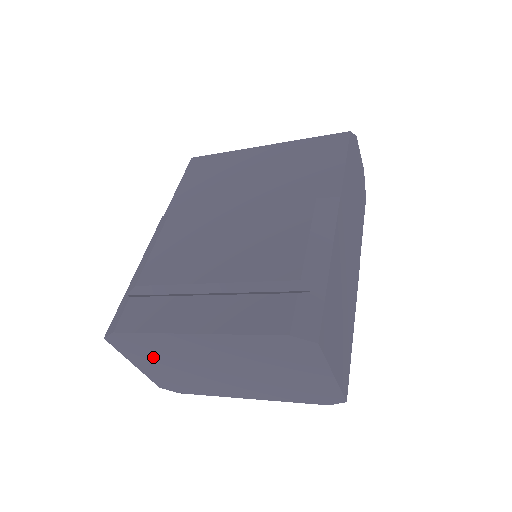
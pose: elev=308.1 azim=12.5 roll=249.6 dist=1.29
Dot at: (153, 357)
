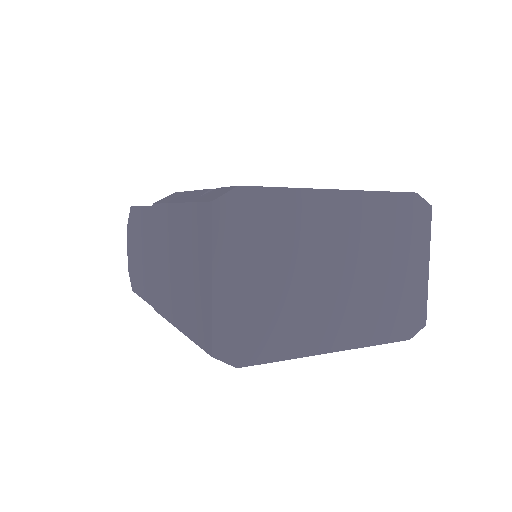
Dot at: (258, 251)
